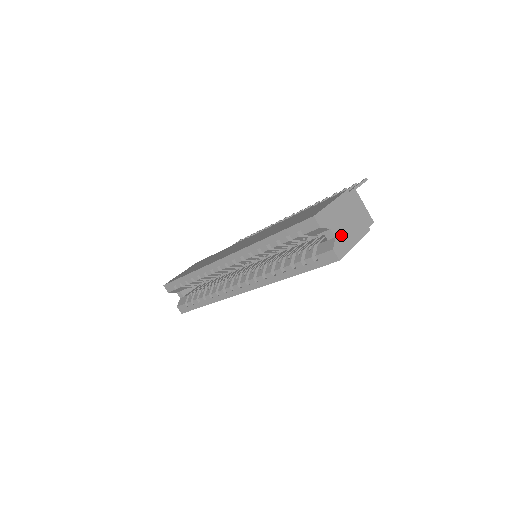
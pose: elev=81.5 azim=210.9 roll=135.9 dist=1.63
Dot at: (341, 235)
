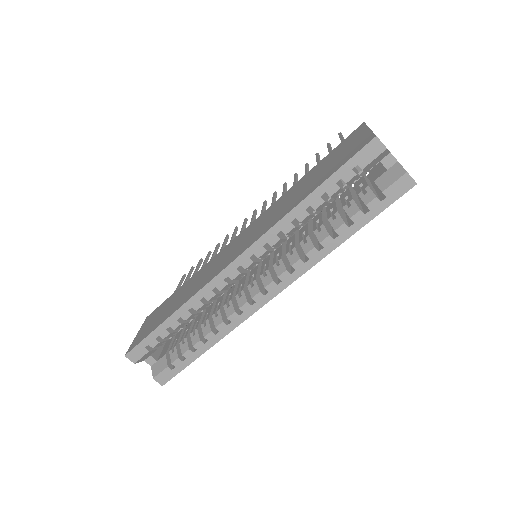
Dot at: occluded
